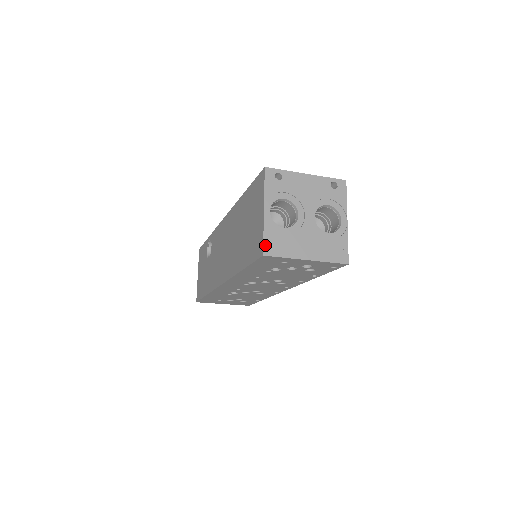
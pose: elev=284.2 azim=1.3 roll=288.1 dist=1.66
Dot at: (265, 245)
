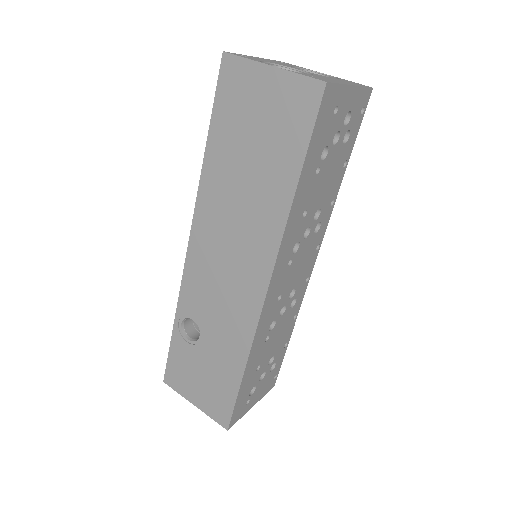
Dot at: (315, 78)
